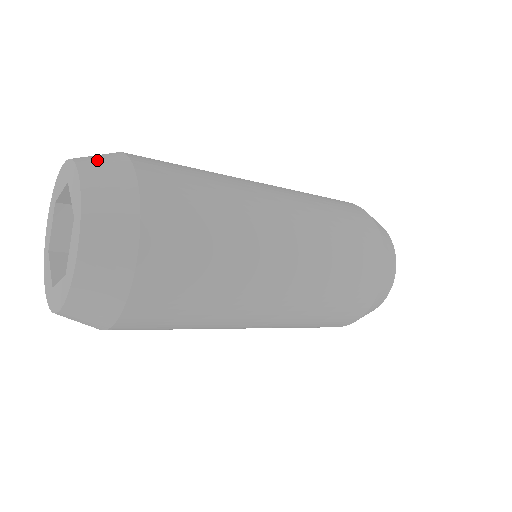
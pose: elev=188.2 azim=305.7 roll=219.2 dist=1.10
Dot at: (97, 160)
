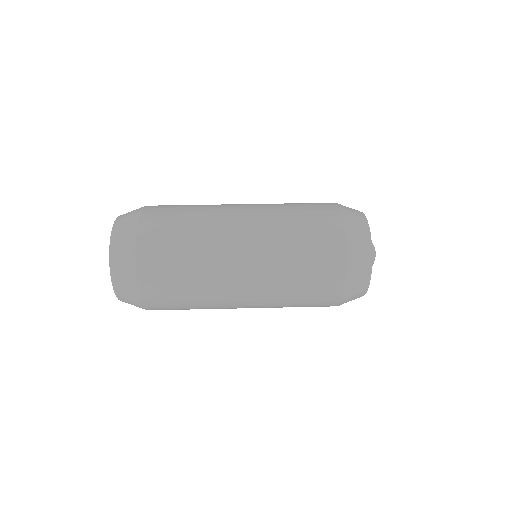
Dot at: (128, 213)
